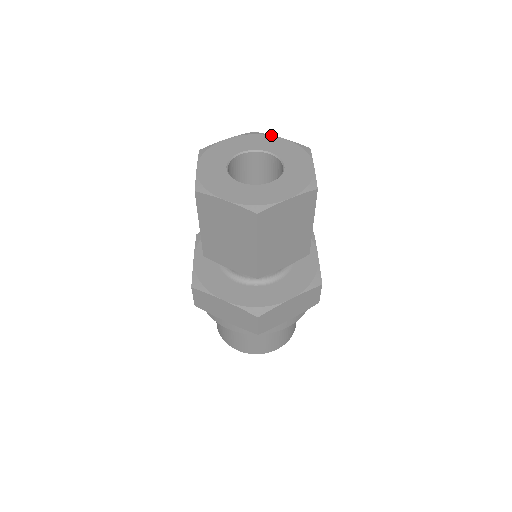
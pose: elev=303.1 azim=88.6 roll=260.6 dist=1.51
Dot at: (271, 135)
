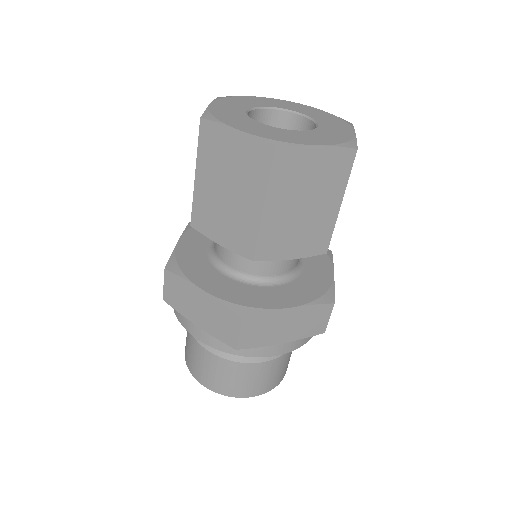
Dot at: (242, 96)
